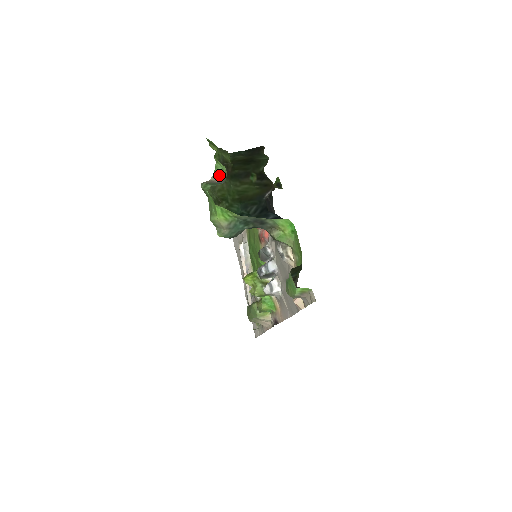
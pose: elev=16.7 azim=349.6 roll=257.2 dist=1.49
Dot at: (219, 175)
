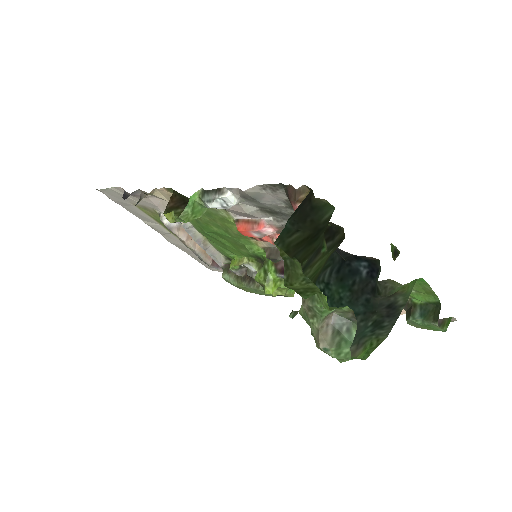
Dot at: (330, 314)
